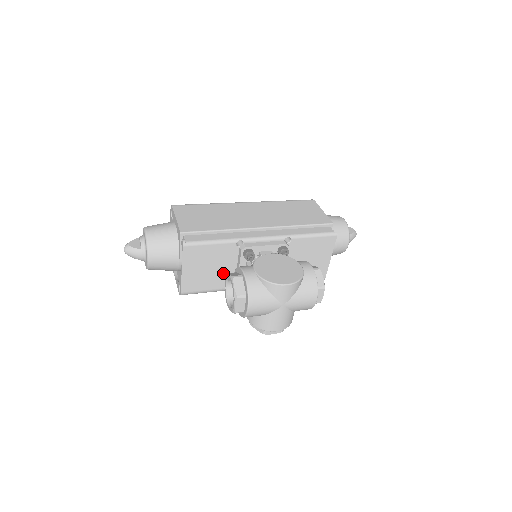
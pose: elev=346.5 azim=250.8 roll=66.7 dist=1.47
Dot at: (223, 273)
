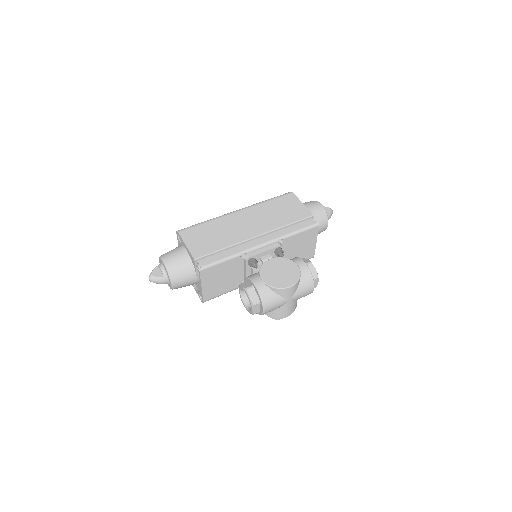
Dot at: (234, 279)
